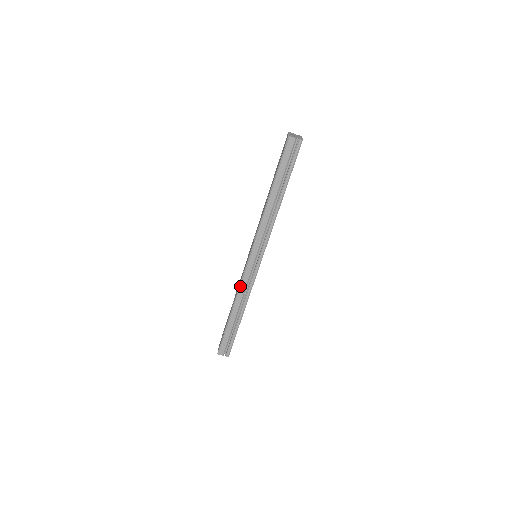
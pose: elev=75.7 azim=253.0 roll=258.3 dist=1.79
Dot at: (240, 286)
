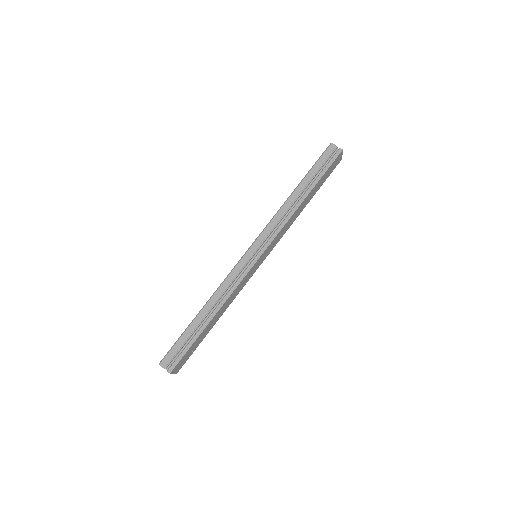
Dot at: (225, 279)
